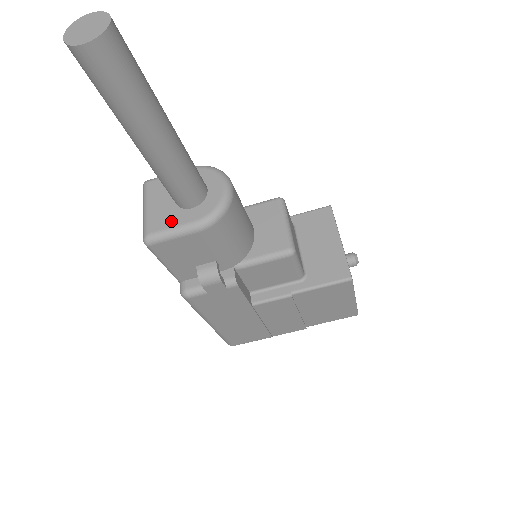
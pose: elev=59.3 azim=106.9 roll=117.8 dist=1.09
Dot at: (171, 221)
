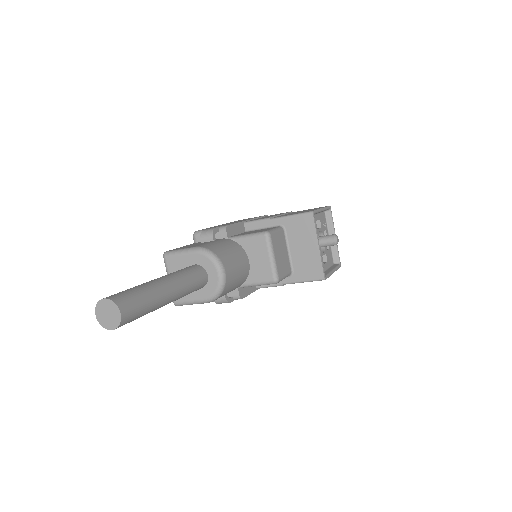
Dot at: (188, 296)
